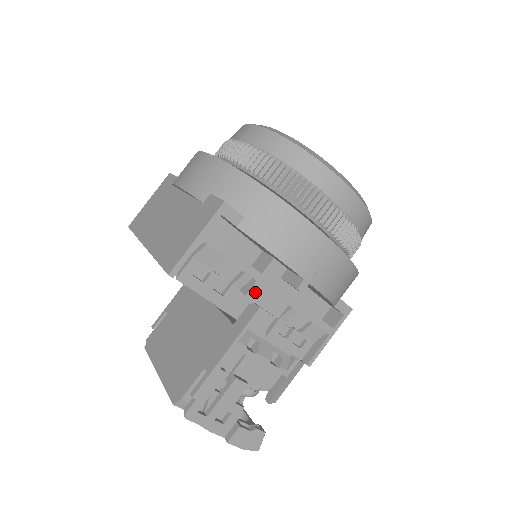
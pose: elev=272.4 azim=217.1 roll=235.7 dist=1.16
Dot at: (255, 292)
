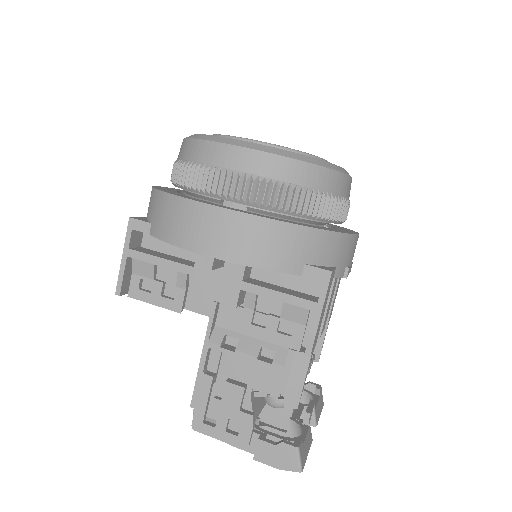
Dot at: (196, 287)
